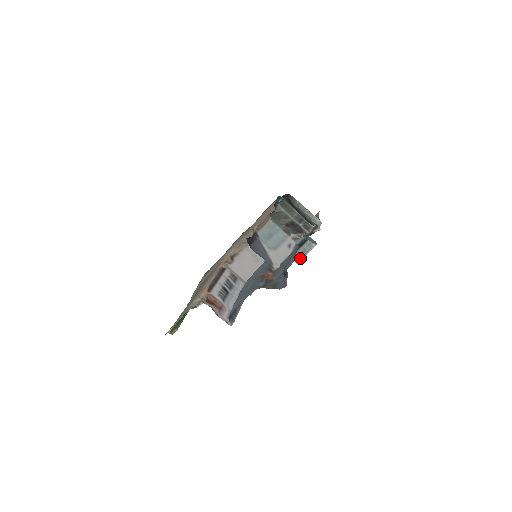
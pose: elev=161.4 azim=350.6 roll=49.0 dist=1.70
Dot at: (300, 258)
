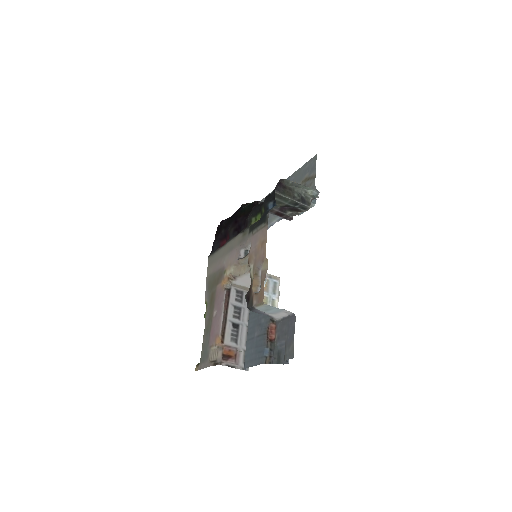
Dot at: (300, 213)
